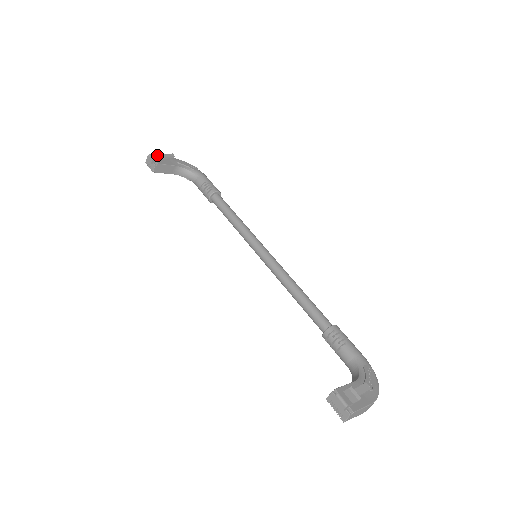
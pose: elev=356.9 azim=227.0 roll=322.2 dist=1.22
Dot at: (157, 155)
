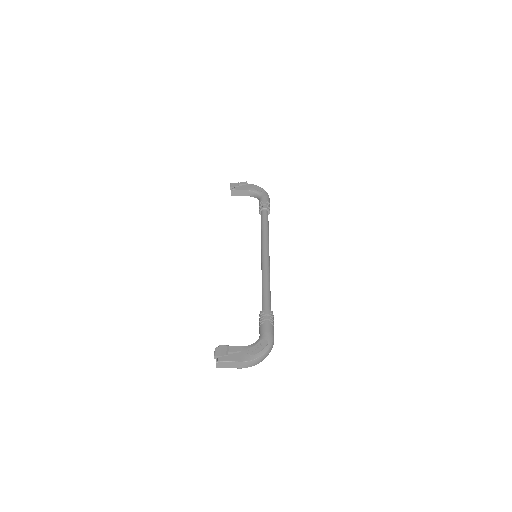
Dot at: (236, 183)
